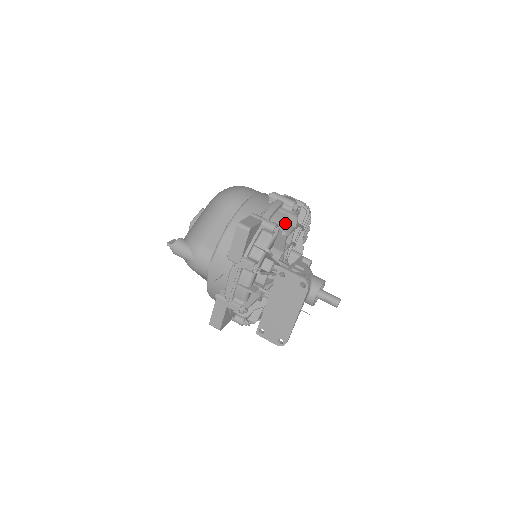
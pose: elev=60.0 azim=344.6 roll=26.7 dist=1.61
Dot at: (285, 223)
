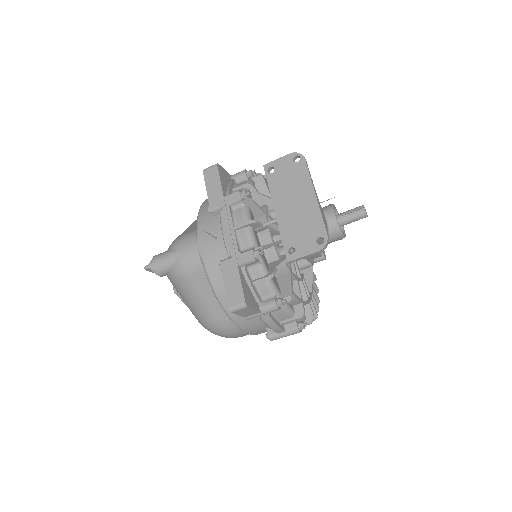
Dot at: occluded
